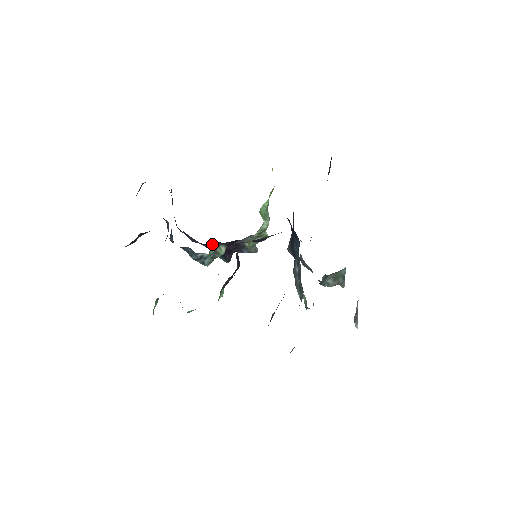
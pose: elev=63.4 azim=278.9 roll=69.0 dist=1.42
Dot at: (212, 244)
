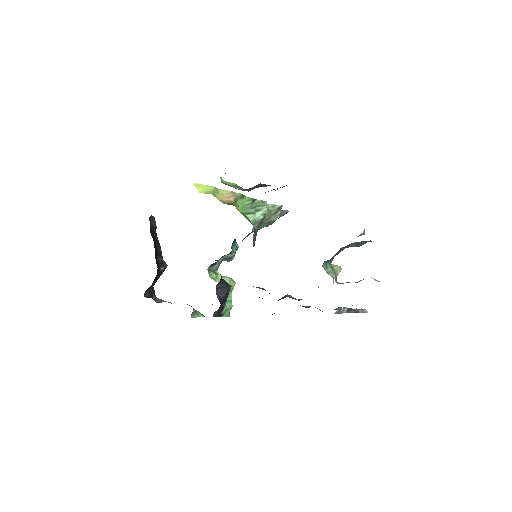
Dot at: occluded
